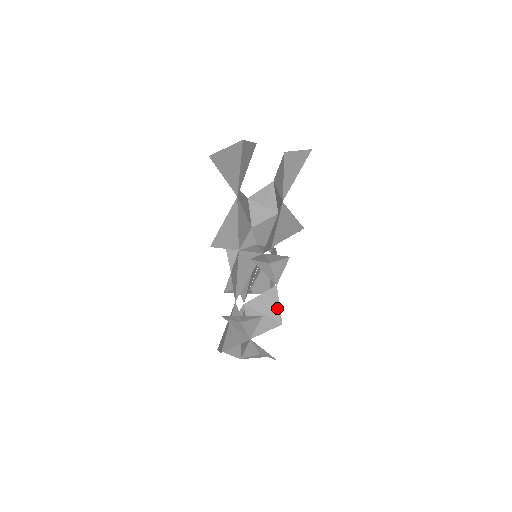
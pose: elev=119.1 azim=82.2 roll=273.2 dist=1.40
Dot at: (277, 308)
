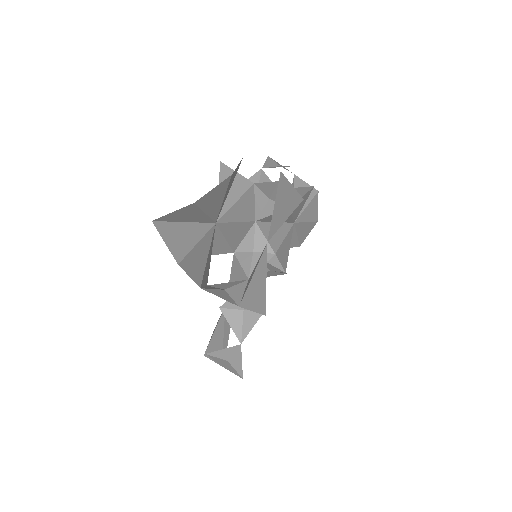
Dot at: (239, 364)
